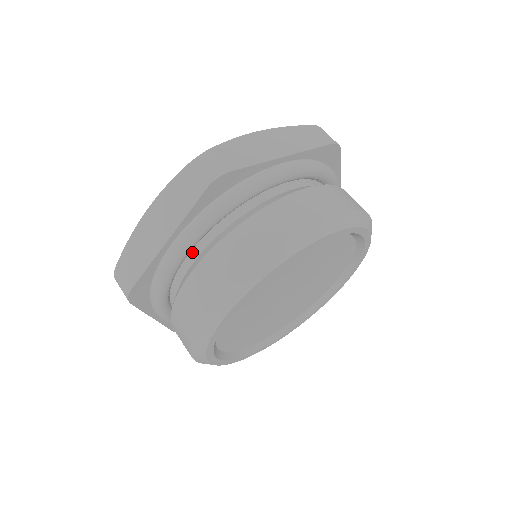
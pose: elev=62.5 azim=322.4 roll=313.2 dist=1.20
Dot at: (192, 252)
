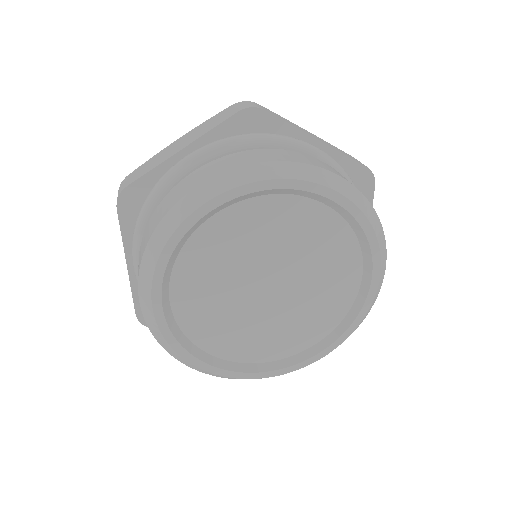
Dot at: occluded
